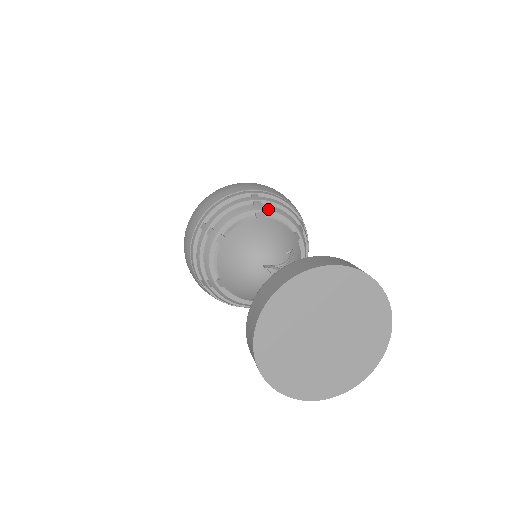
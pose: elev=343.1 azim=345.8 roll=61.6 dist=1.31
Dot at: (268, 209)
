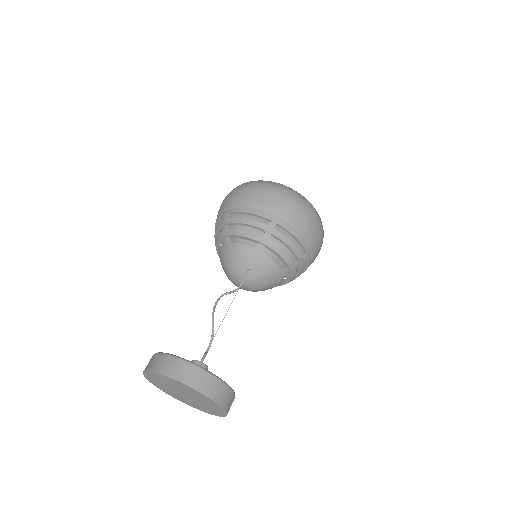
Dot at: (229, 234)
